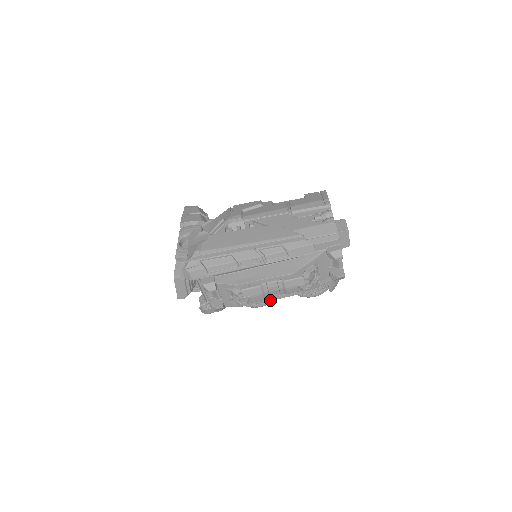
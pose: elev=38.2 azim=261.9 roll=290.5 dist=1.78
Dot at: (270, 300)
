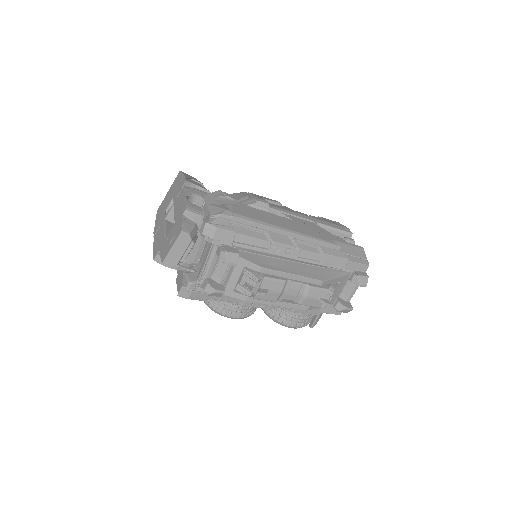
Dot at: (278, 305)
